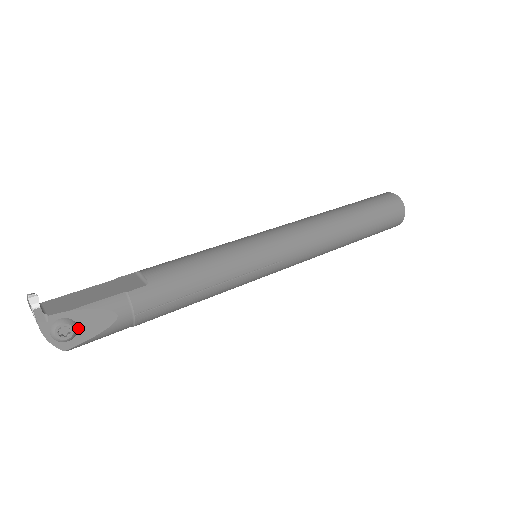
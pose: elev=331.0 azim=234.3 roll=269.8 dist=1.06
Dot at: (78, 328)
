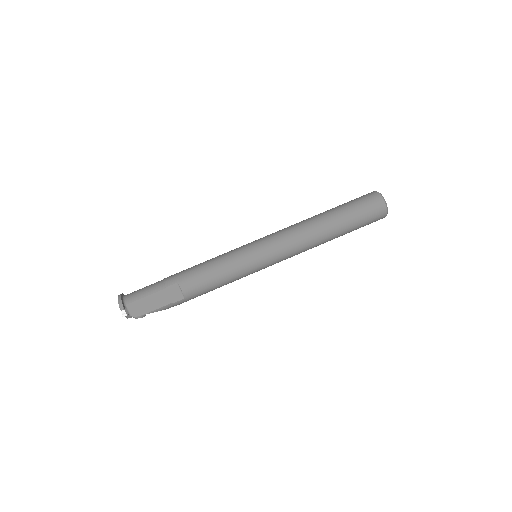
Dot at: occluded
